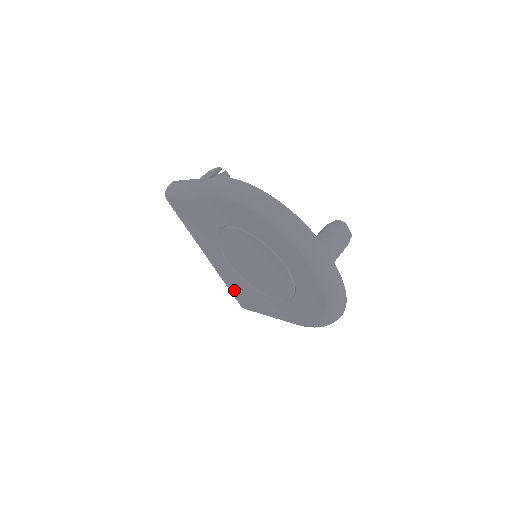
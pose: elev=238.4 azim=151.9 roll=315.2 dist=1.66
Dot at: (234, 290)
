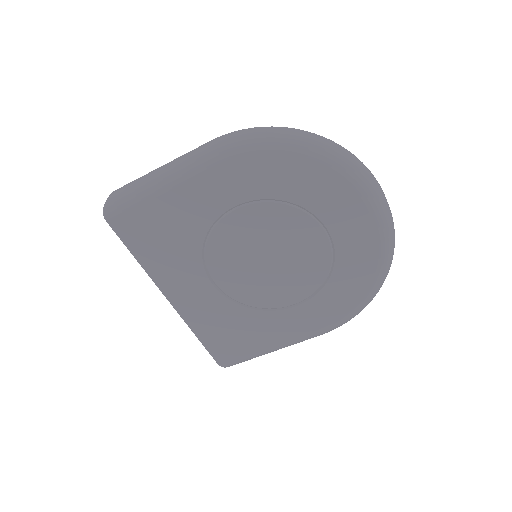
Dot at: (213, 338)
